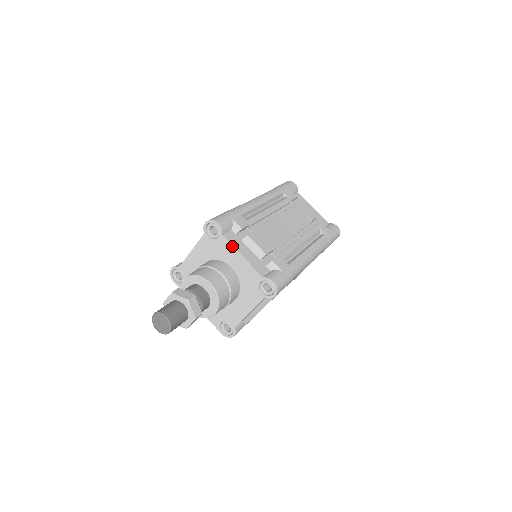
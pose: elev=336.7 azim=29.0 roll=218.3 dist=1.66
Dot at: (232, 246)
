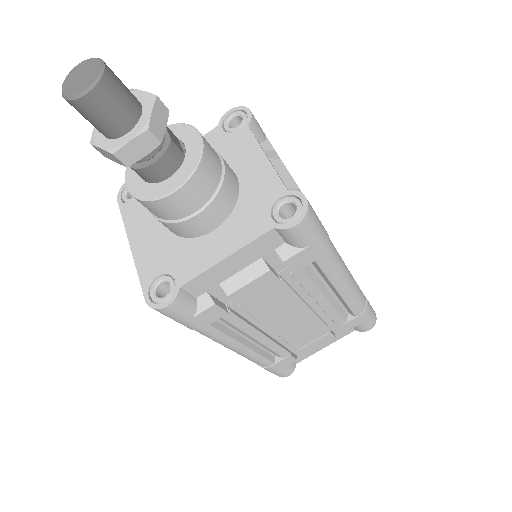
Dot at: (256, 141)
